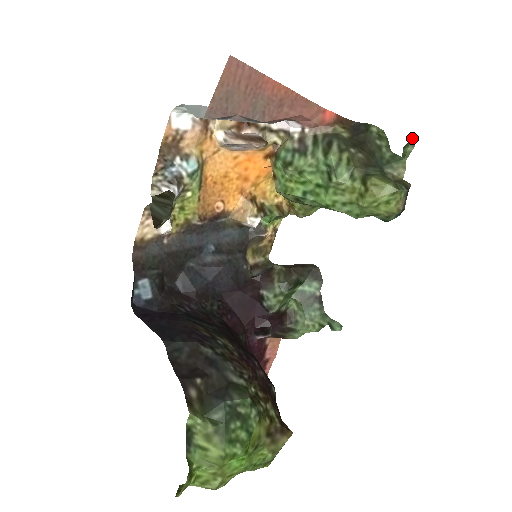
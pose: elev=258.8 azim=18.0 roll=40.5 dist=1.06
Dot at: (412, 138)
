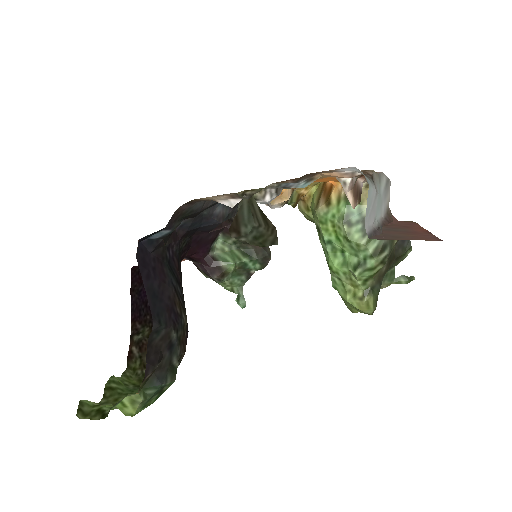
Dot at: (412, 279)
